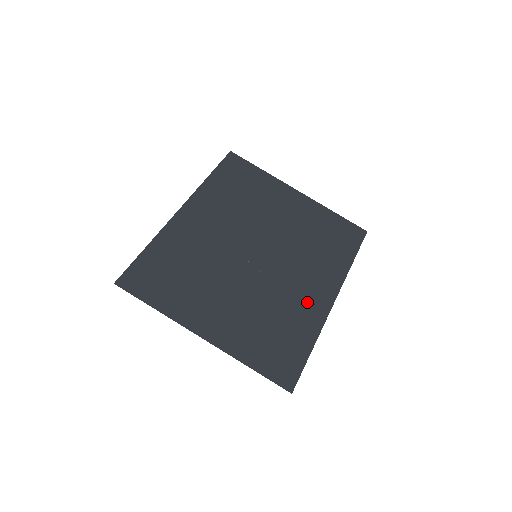
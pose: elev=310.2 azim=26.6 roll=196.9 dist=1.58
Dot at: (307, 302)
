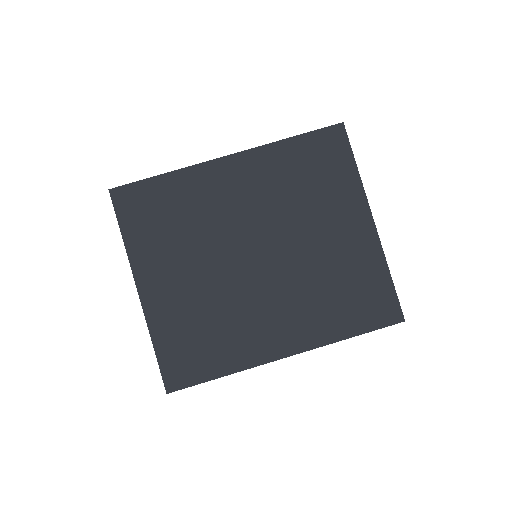
Dot at: (259, 336)
